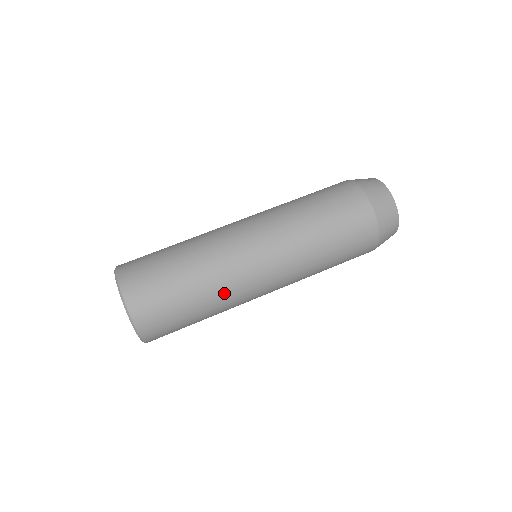
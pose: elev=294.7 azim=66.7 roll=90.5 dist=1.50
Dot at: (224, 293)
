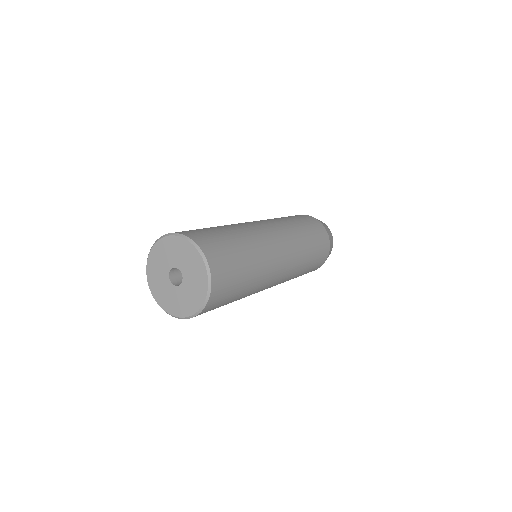
Dot at: (252, 236)
